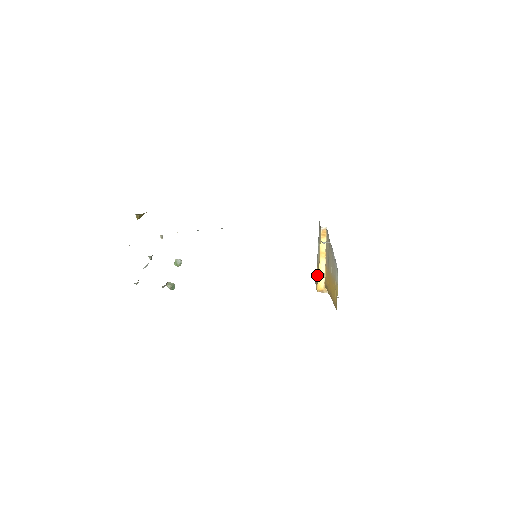
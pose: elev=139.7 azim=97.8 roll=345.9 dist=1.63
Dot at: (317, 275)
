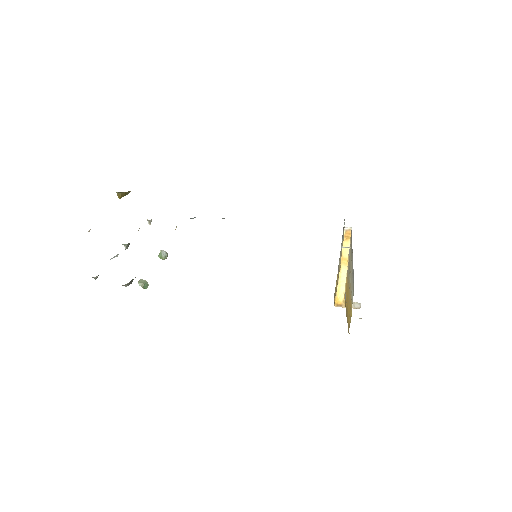
Dot at: (336, 285)
